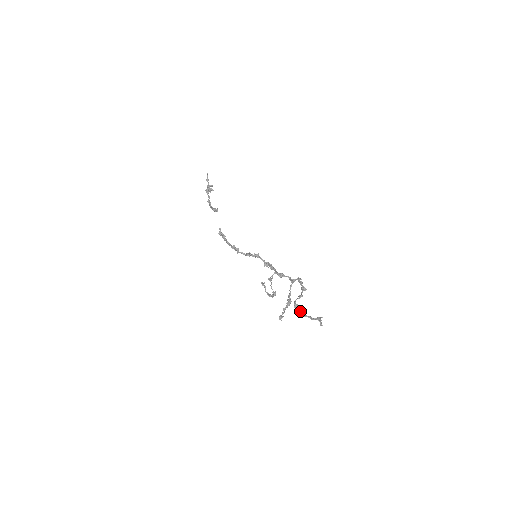
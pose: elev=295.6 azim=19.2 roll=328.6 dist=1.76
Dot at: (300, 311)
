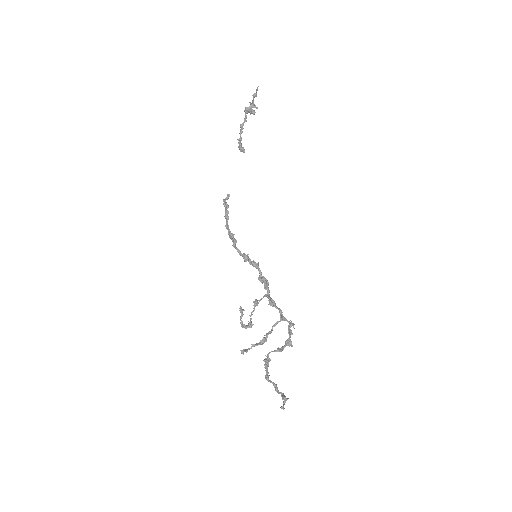
Dot at: (268, 373)
